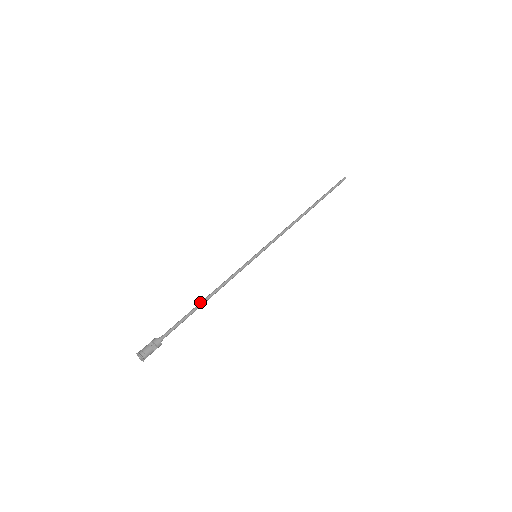
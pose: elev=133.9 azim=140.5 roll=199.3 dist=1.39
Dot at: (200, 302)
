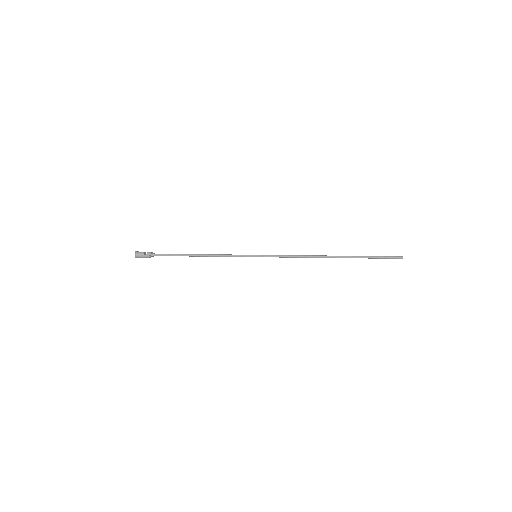
Dot at: (193, 254)
